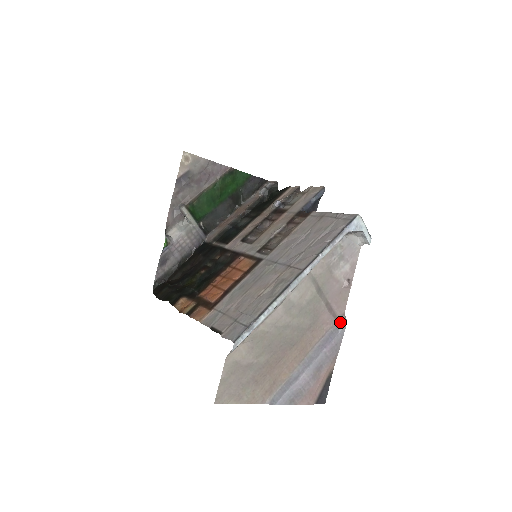
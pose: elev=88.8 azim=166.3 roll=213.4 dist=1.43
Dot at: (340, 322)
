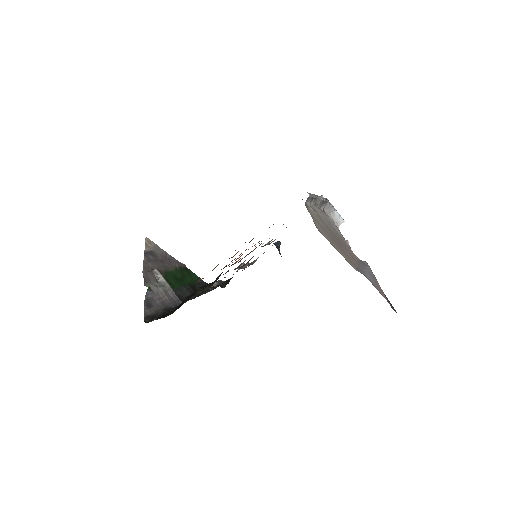
Dot at: (361, 260)
